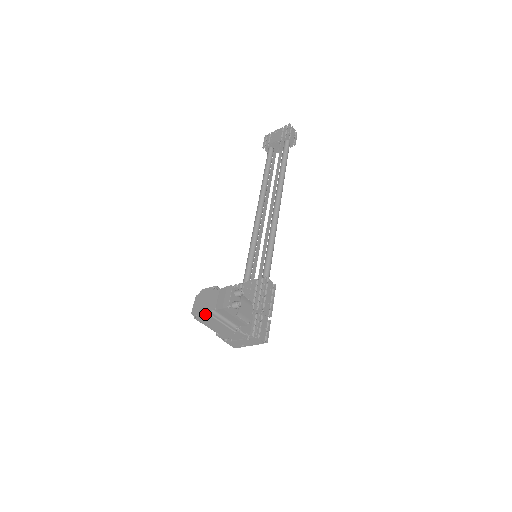
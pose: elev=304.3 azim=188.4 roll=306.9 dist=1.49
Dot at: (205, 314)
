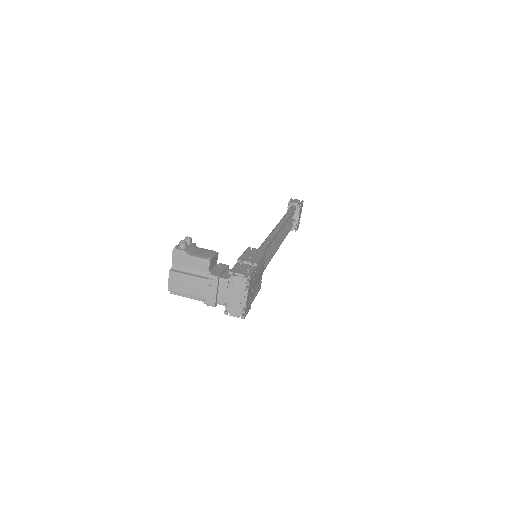
Dot at: (169, 276)
